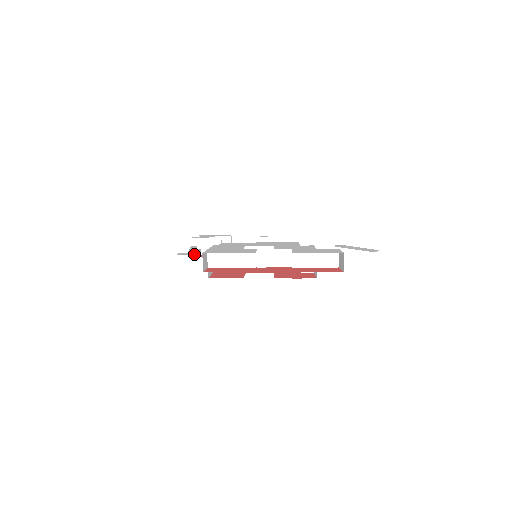
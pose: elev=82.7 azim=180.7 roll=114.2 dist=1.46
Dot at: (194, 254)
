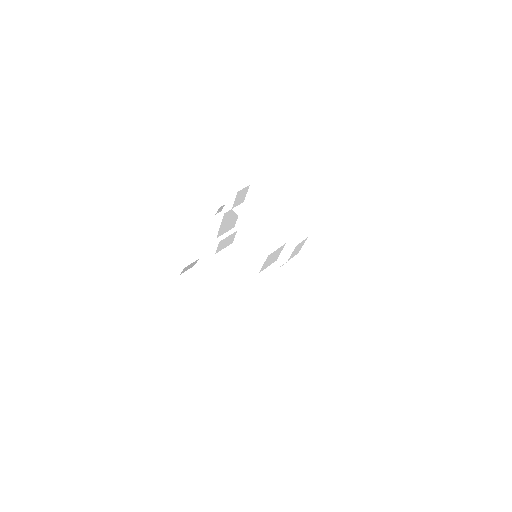
Dot at: (218, 215)
